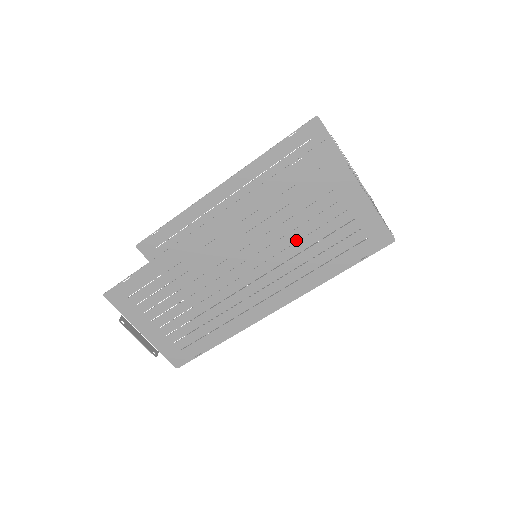
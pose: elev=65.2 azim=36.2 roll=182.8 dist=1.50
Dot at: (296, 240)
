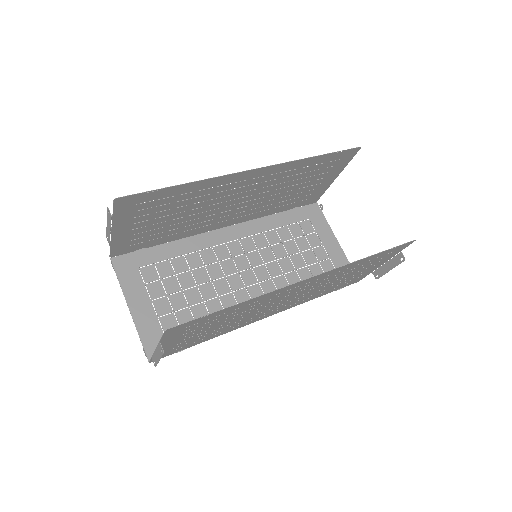
Dot at: (331, 283)
